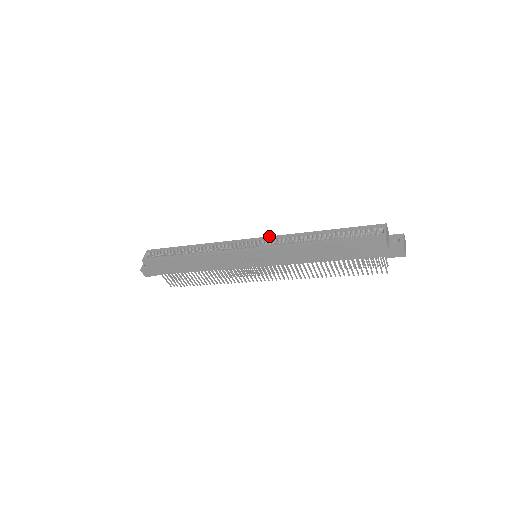
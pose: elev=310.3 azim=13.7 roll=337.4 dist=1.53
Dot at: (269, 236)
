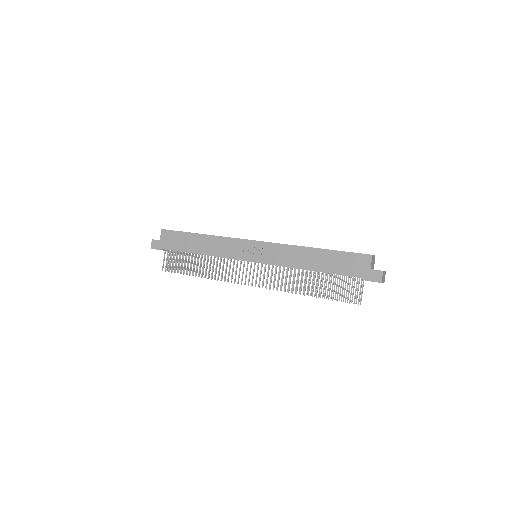
Dot at: occluded
